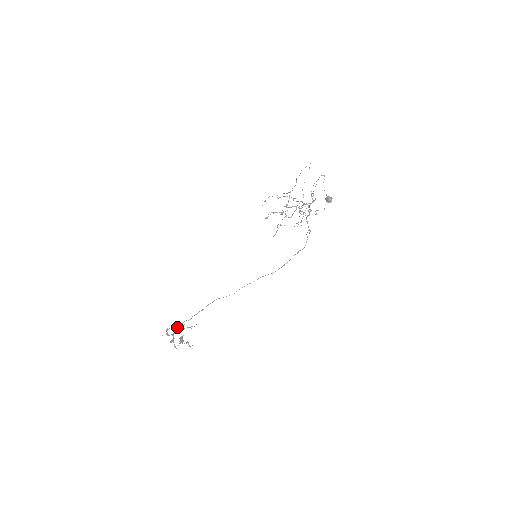
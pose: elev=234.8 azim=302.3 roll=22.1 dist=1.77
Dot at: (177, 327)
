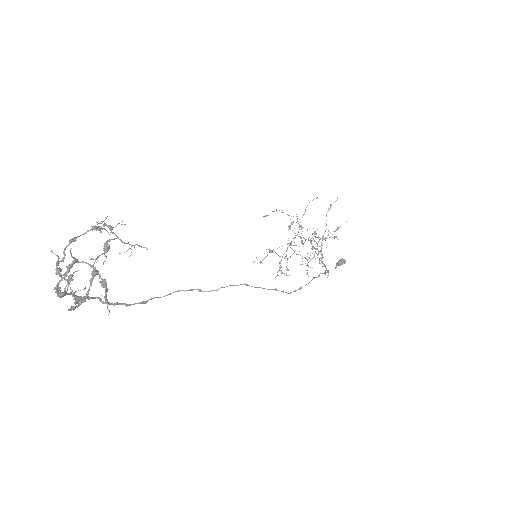
Dot at: (77, 296)
